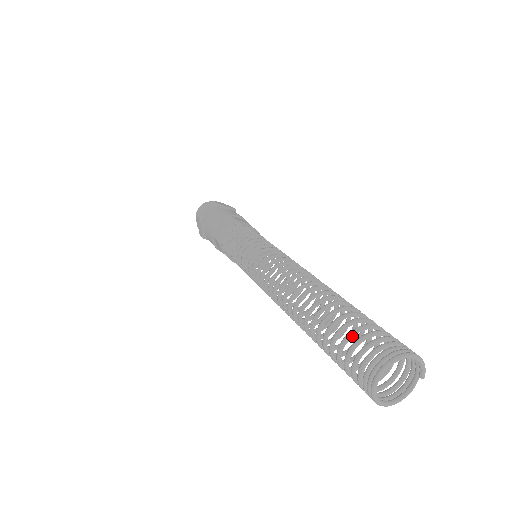
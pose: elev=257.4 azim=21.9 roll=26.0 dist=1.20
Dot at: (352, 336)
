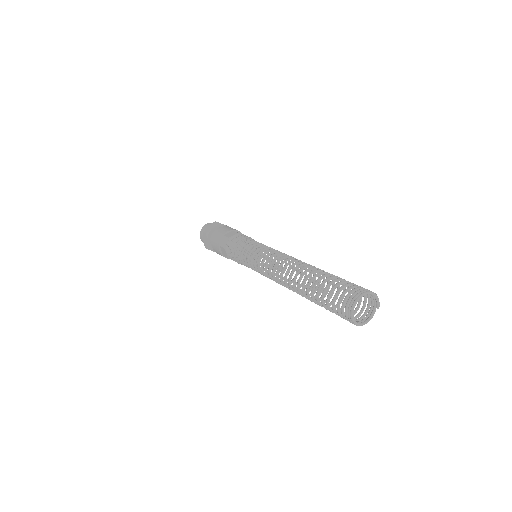
Dot at: (336, 287)
